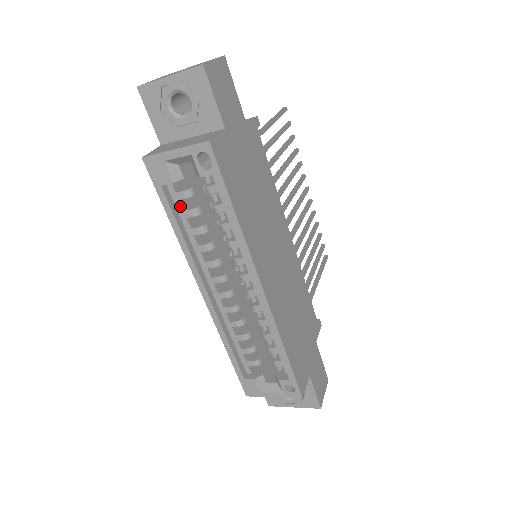
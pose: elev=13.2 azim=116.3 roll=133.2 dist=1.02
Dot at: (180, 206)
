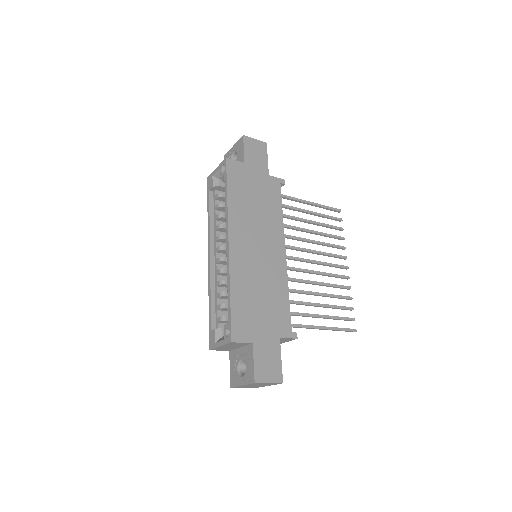
Dot at: (215, 203)
